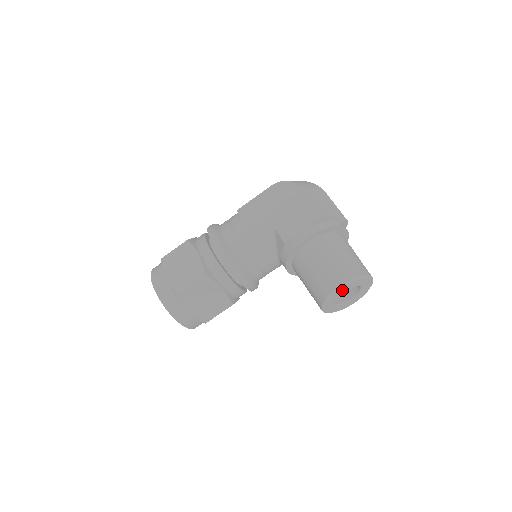
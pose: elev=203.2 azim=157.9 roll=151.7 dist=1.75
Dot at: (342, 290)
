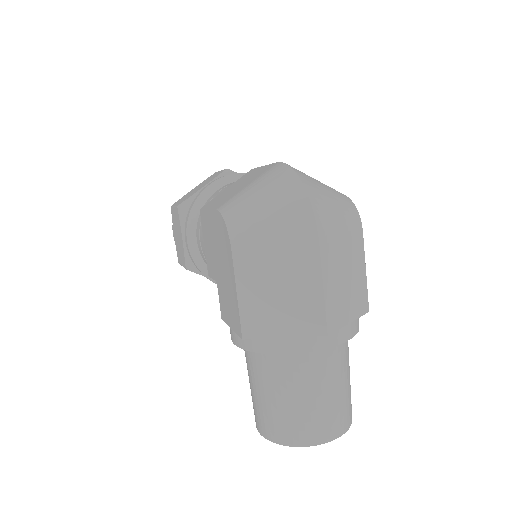
Dot at: occluded
